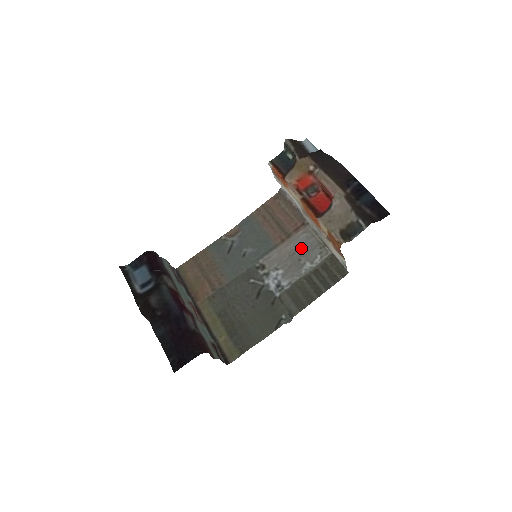
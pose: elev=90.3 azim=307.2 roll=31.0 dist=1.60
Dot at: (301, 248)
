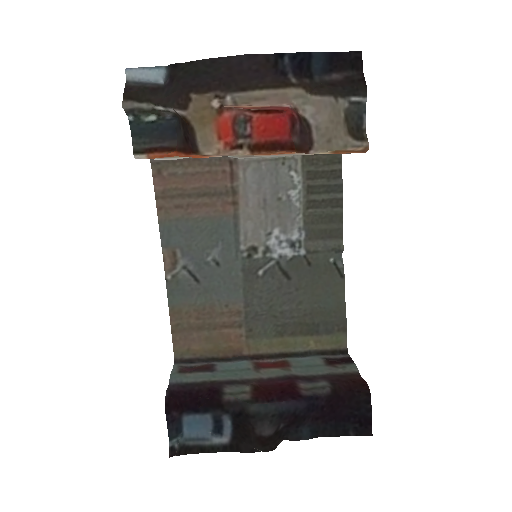
Dot at: (265, 188)
